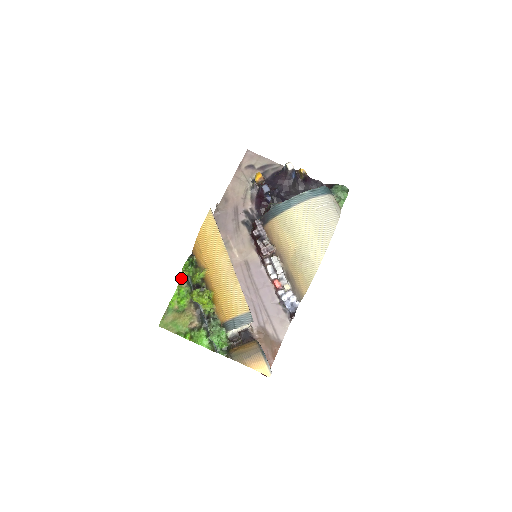
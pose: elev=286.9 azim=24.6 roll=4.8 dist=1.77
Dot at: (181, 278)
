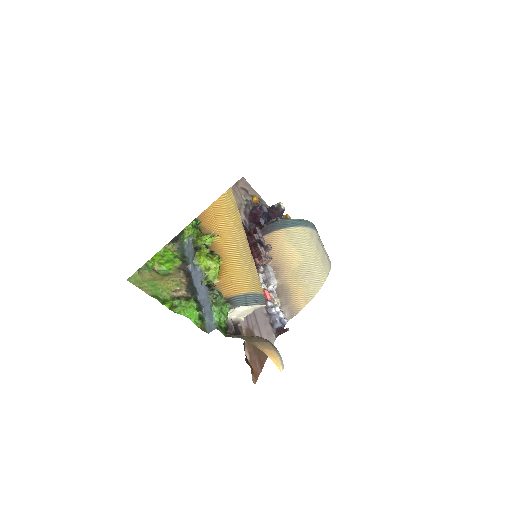
Dot at: (172, 240)
